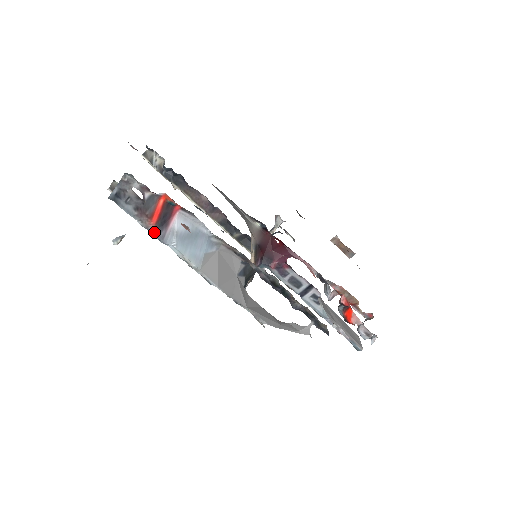
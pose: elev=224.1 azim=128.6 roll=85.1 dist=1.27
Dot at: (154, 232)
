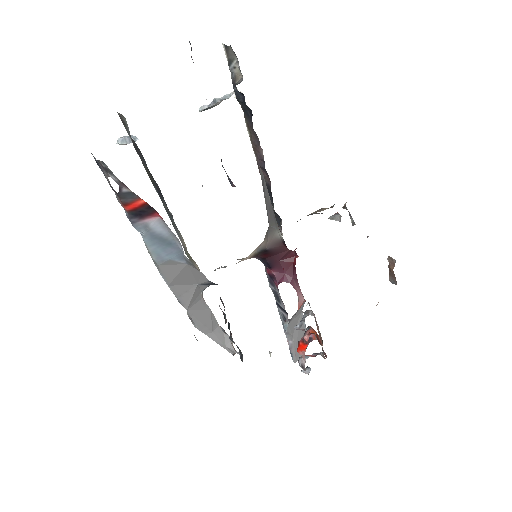
Dot at: (126, 212)
